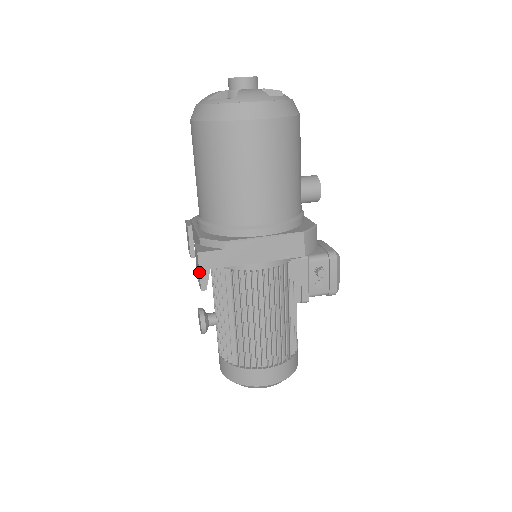
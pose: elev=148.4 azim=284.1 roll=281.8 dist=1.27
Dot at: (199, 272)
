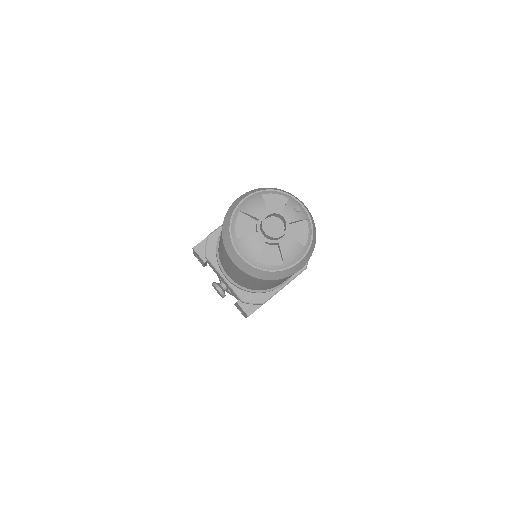
Dot at: occluded
